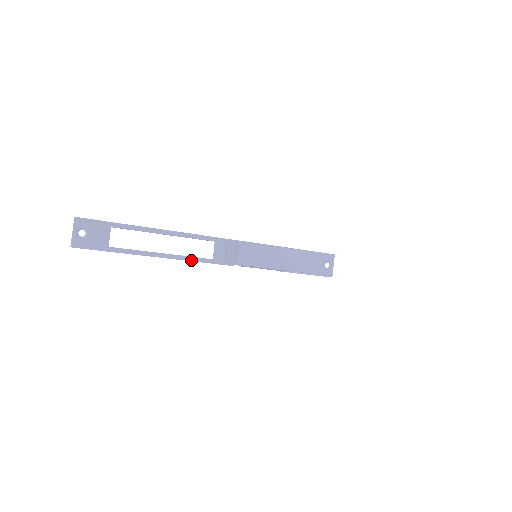
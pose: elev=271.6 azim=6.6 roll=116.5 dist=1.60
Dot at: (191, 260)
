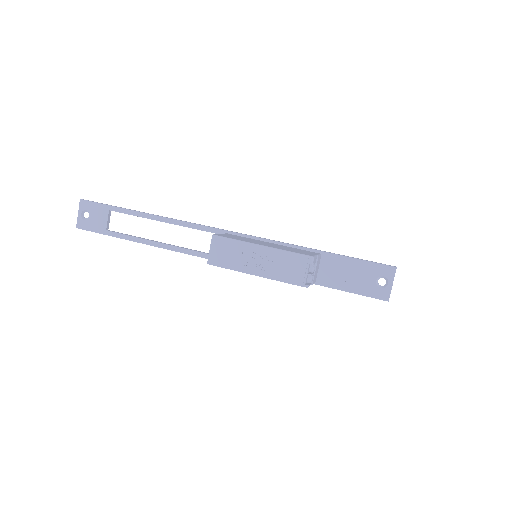
Dot at: (185, 252)
